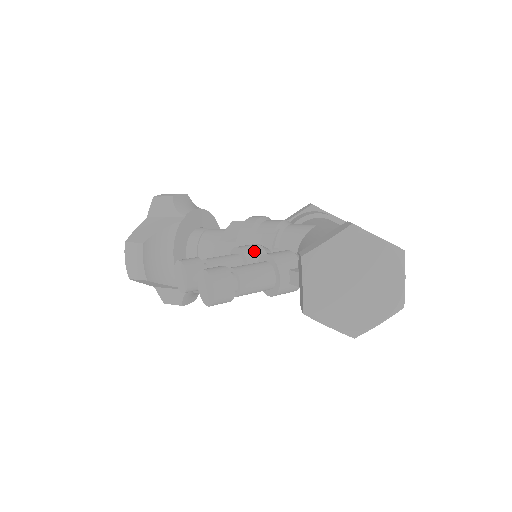
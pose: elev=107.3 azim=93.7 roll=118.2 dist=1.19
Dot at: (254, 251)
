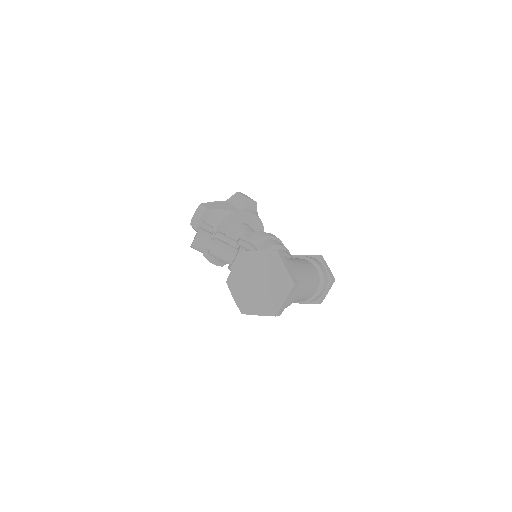
Dot at: (246, 246)
